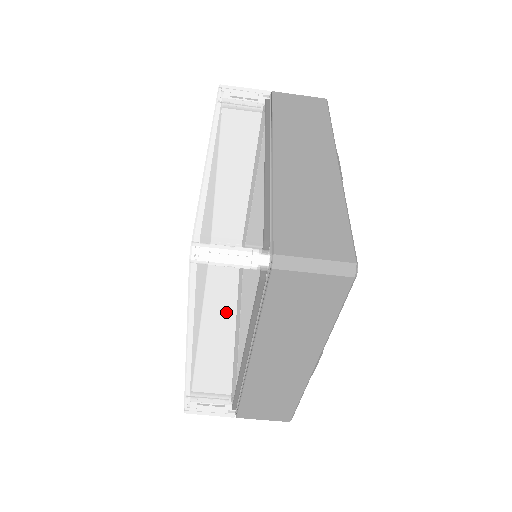
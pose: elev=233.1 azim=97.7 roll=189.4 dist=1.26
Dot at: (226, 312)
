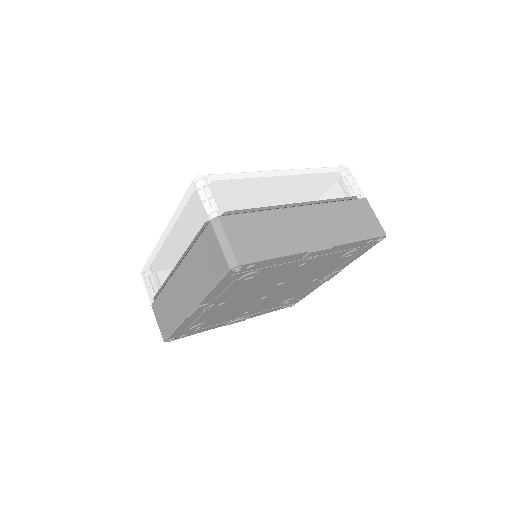
Dot at: (186, 226)
